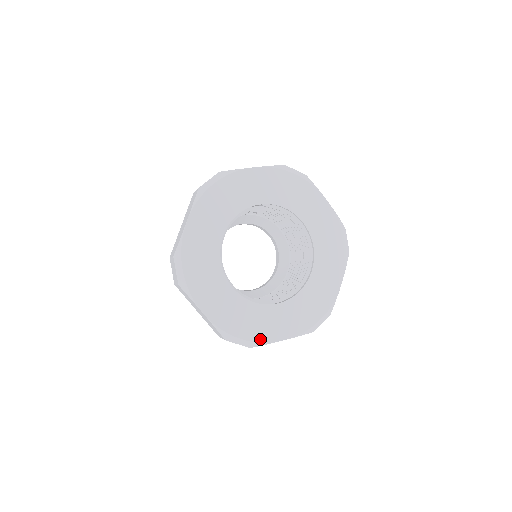
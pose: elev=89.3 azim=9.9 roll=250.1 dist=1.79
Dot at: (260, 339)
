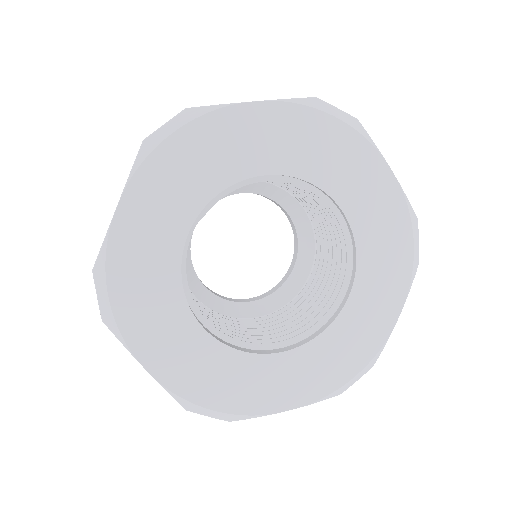
Dot at: (374, 350)
